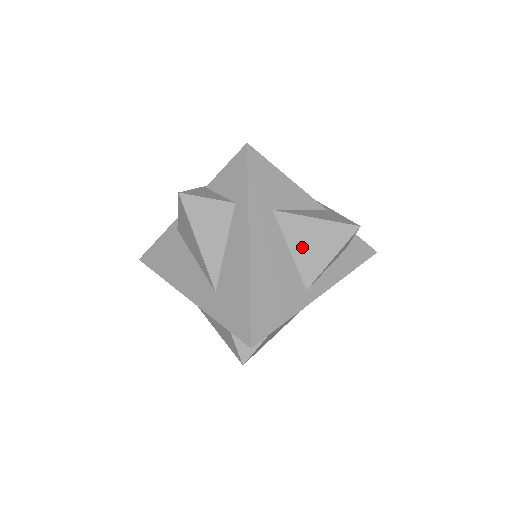
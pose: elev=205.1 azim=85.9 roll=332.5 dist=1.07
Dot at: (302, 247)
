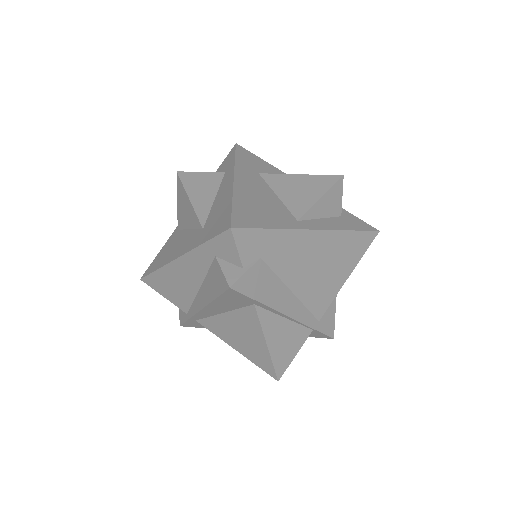
Dot at: (289, 193)
